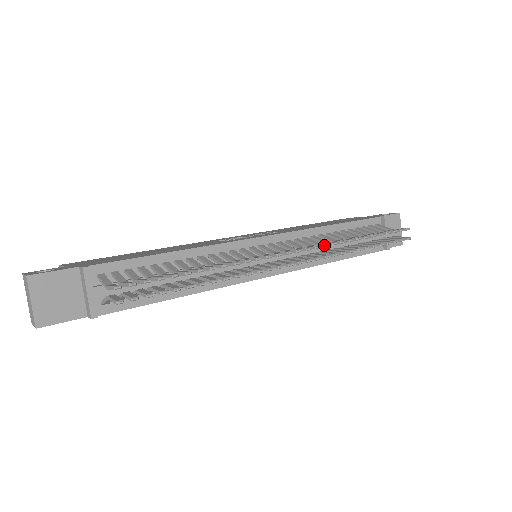
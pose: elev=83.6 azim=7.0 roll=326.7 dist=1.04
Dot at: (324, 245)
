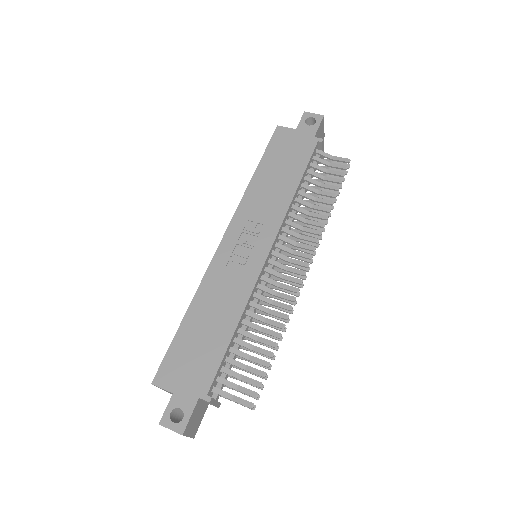
Dot at: (317, 243)
